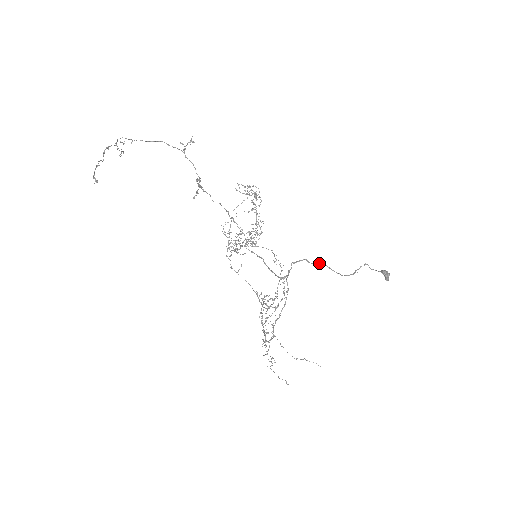
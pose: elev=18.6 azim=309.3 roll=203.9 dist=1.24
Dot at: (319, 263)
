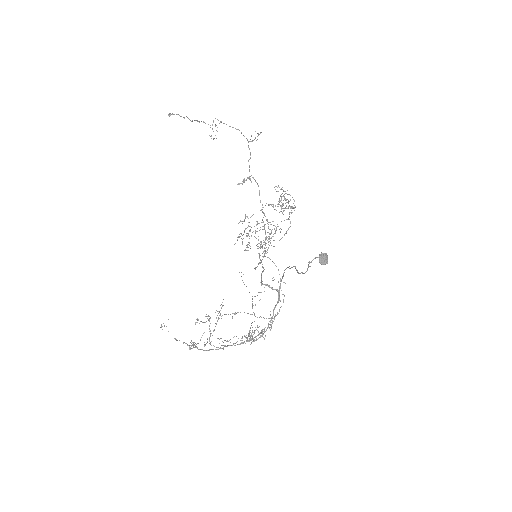
Dot at: (293, 266)
